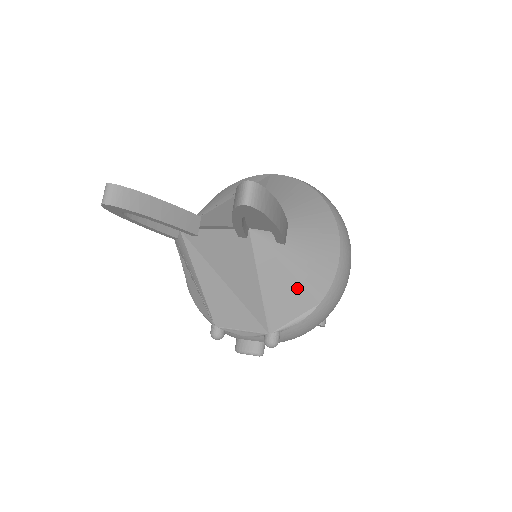
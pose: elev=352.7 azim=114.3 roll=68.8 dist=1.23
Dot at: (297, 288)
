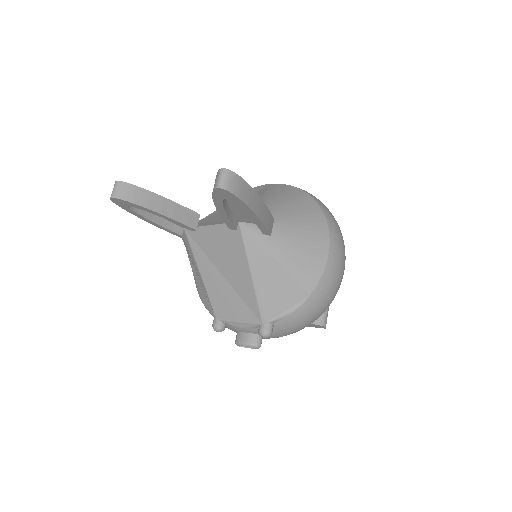
Dot at: (287, 280)
